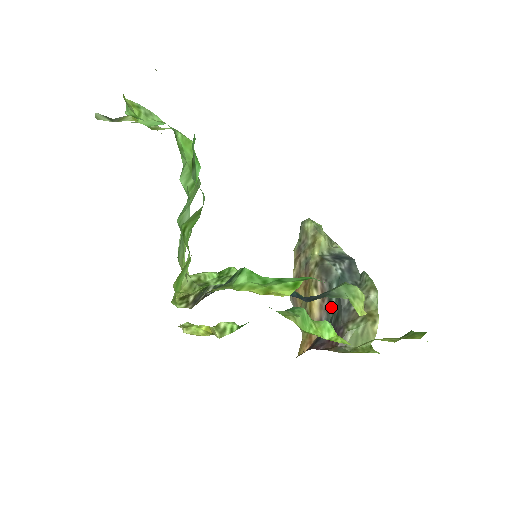
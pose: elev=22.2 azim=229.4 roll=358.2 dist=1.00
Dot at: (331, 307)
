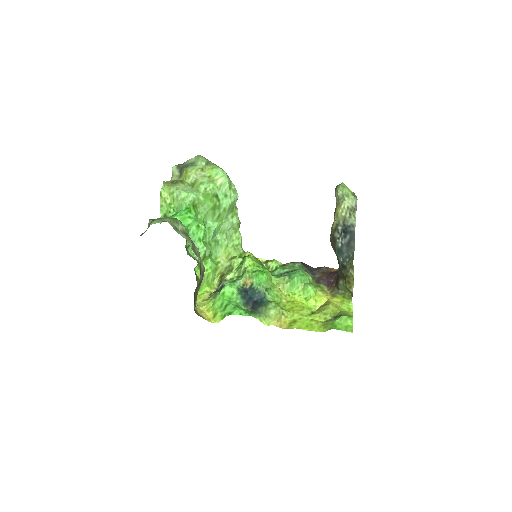
Dot at: occluded
